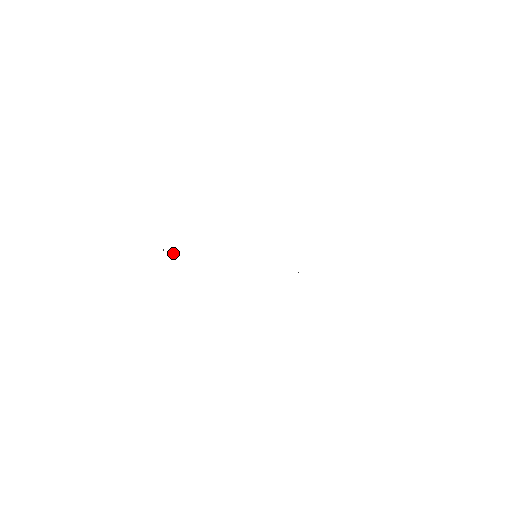
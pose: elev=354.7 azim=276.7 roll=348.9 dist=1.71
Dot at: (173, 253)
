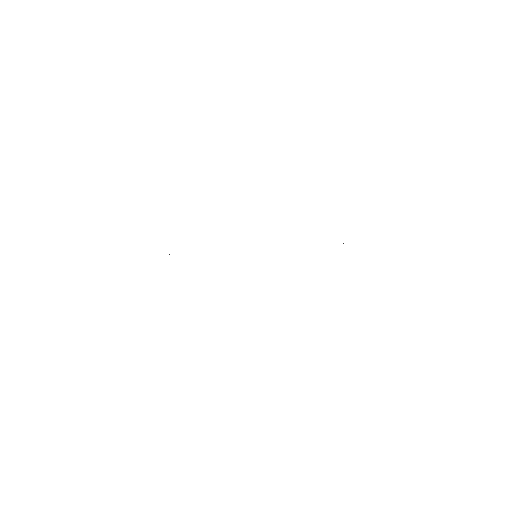
Dot at: (169, 254)
